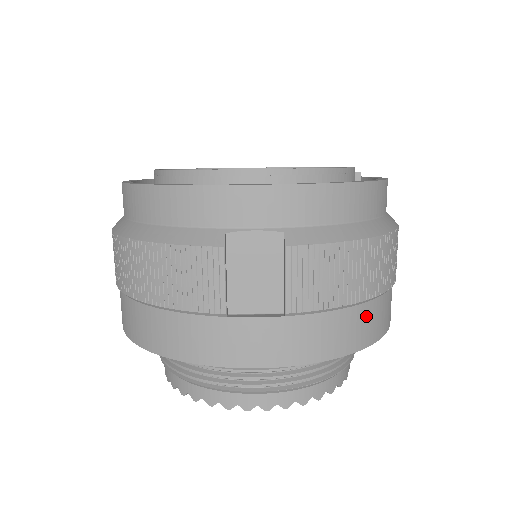
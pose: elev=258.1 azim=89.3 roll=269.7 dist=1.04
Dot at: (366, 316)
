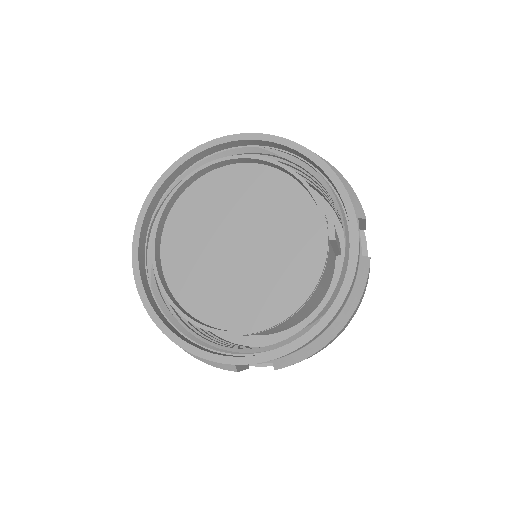
Dot at: occluded
